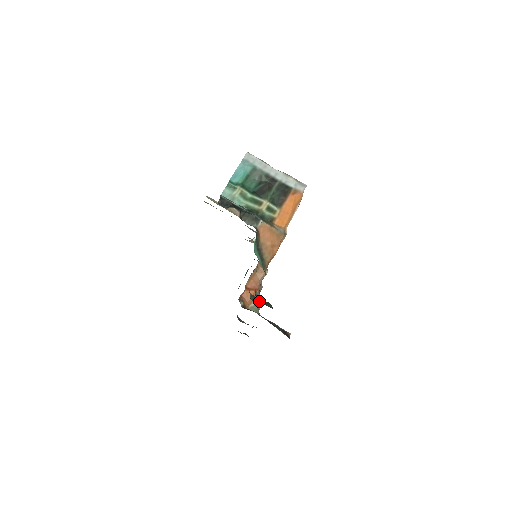
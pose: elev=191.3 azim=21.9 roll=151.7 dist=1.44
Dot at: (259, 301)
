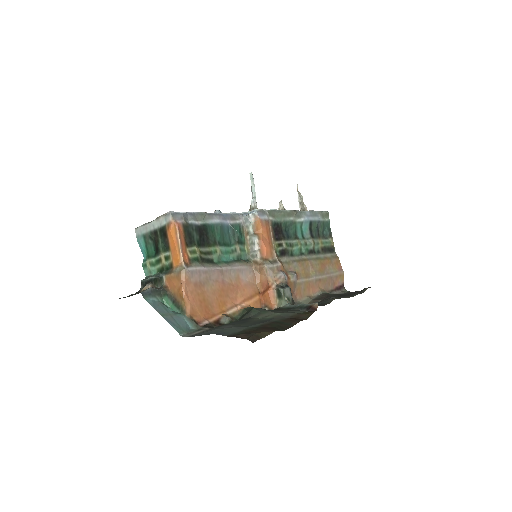
Dot at: (243, 315)
